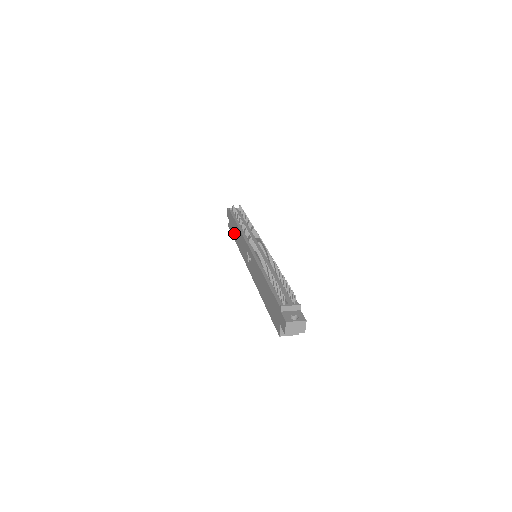
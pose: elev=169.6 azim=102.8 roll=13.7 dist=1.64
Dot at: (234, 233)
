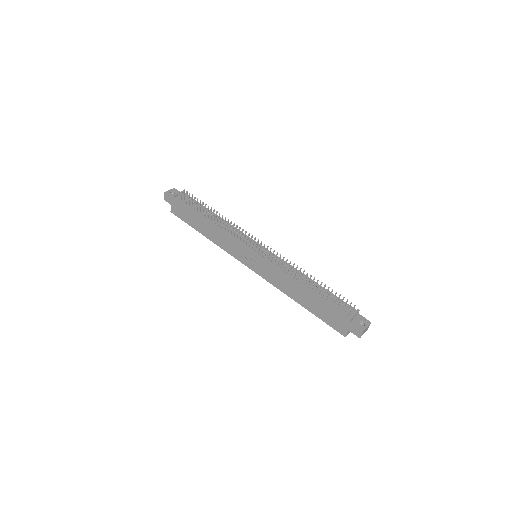
Dot at: (197, 225)
